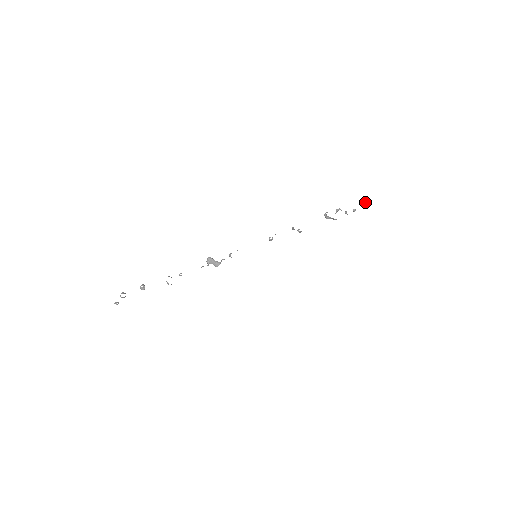
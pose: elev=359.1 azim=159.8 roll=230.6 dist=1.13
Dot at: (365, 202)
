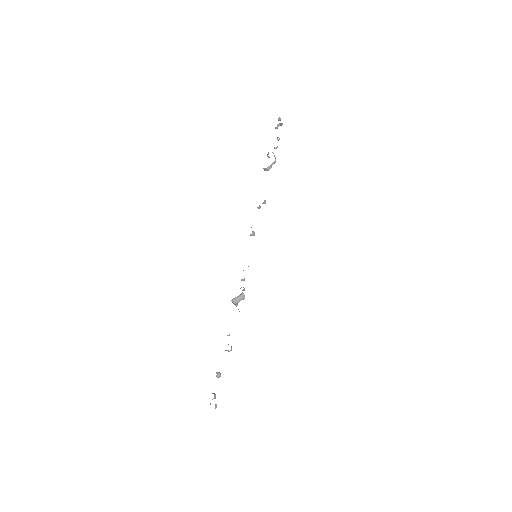
Dot at: (278, 125)
